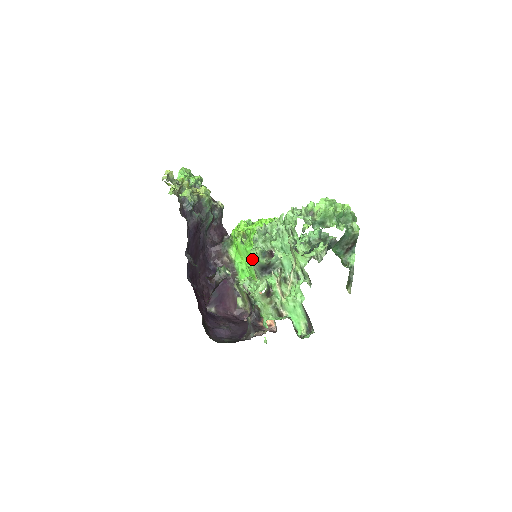
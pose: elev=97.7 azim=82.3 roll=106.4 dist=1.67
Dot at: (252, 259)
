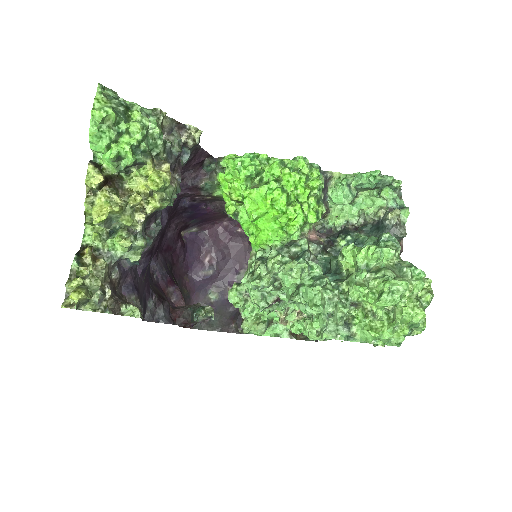
Dot at: occluded
